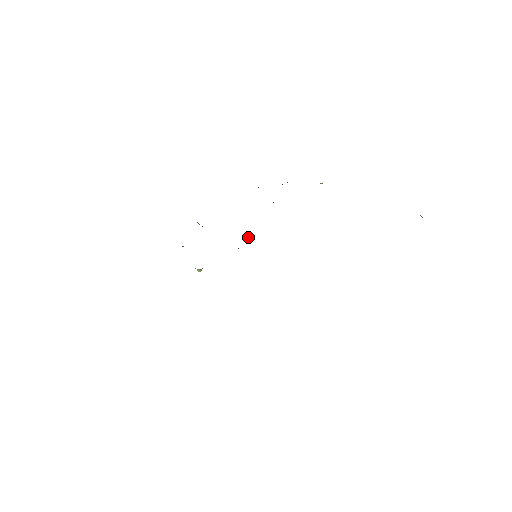
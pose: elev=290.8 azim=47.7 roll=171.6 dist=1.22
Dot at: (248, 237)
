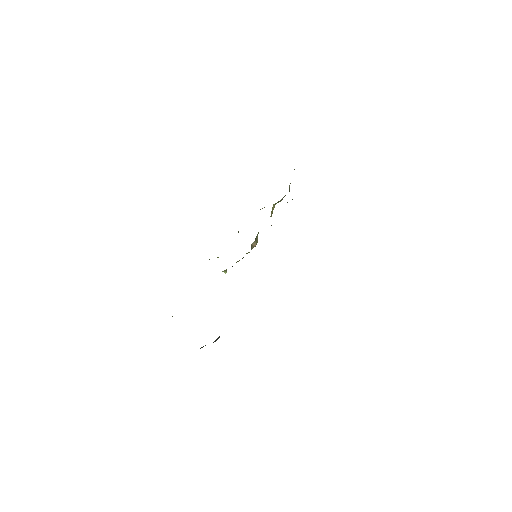
Dot at: (252, 244)
